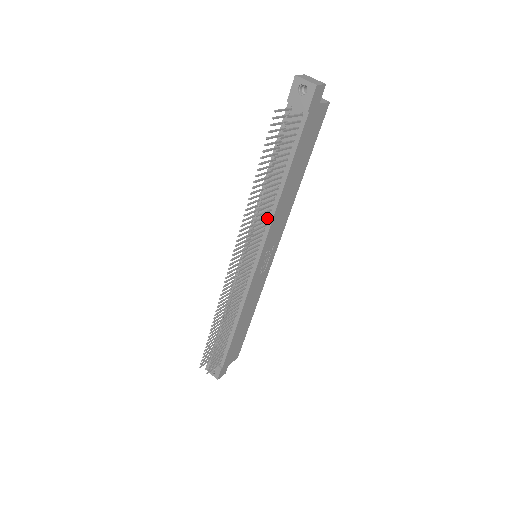
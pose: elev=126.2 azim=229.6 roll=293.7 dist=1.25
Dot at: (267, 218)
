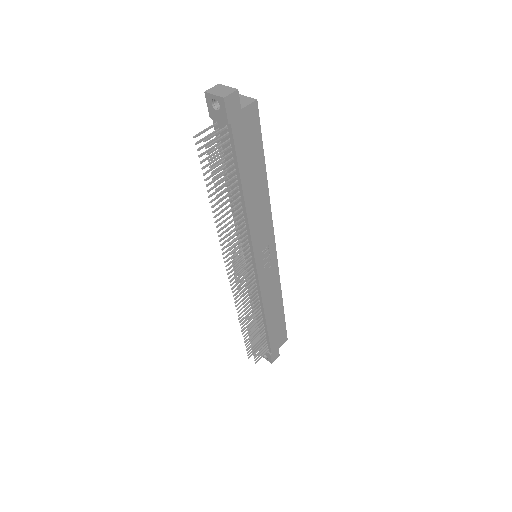
Dot at: (244, 225)
